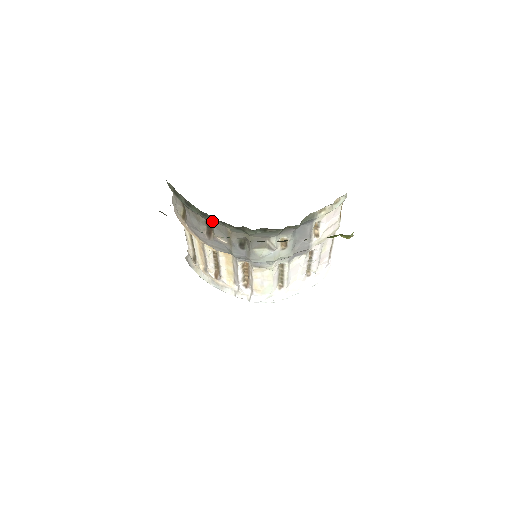
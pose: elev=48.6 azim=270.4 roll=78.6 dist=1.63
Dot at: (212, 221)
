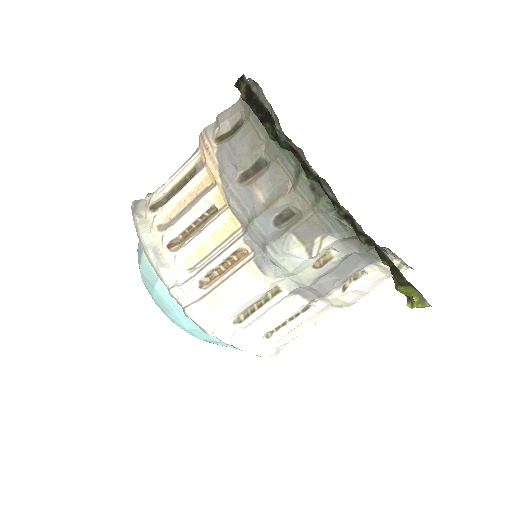
Dot at: (278, 160)
